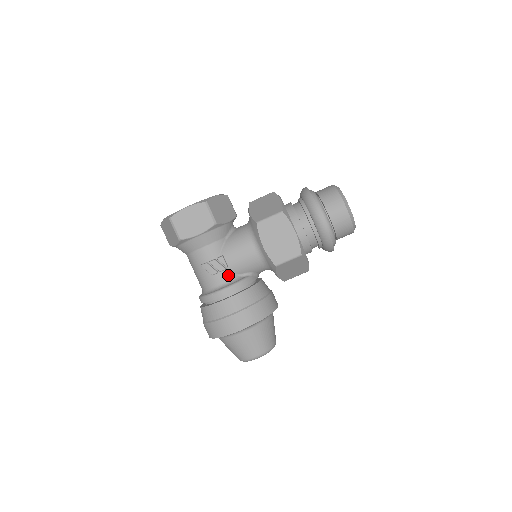
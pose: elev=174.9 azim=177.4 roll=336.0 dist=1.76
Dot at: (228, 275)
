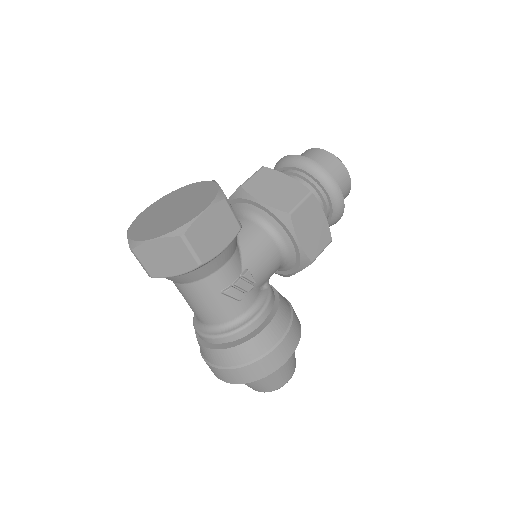
Dot at: (254, 293)
